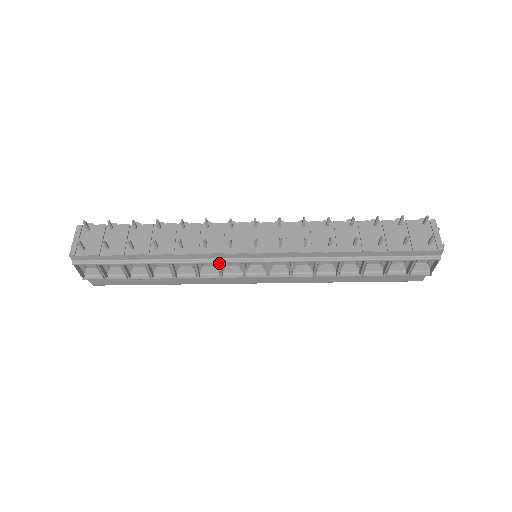
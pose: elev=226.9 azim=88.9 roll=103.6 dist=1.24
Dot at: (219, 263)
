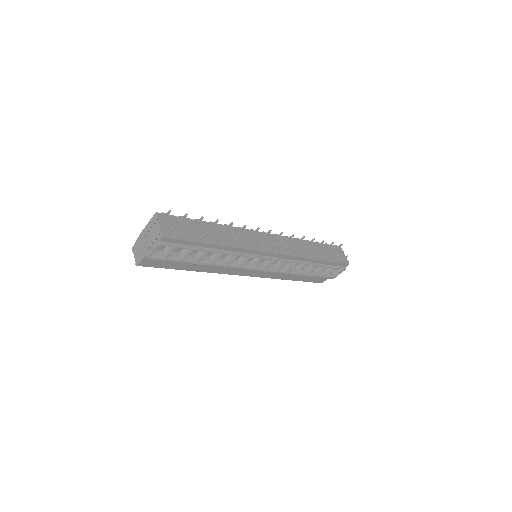
Dot at: (249, 257)
